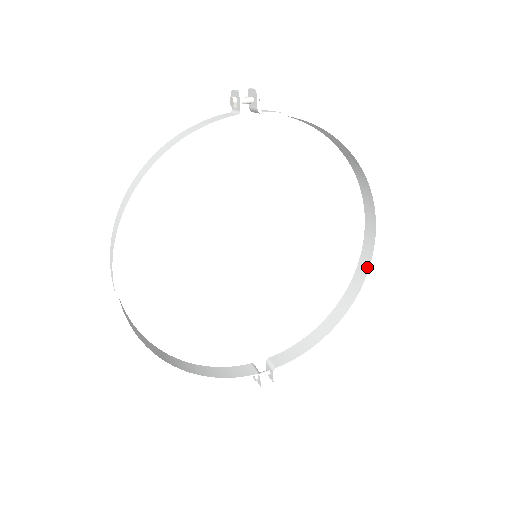
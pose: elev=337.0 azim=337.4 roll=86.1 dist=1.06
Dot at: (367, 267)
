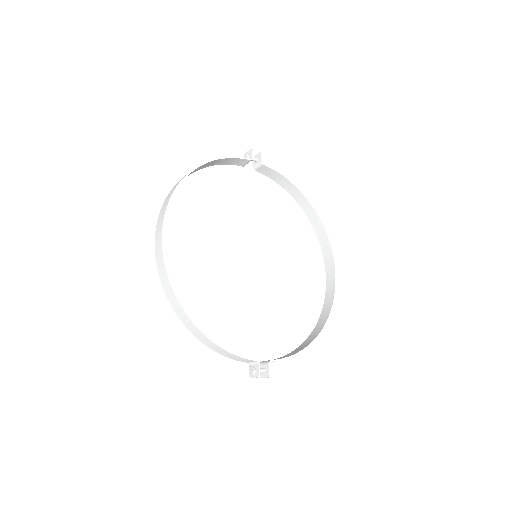
Dot at: (332, 296)
